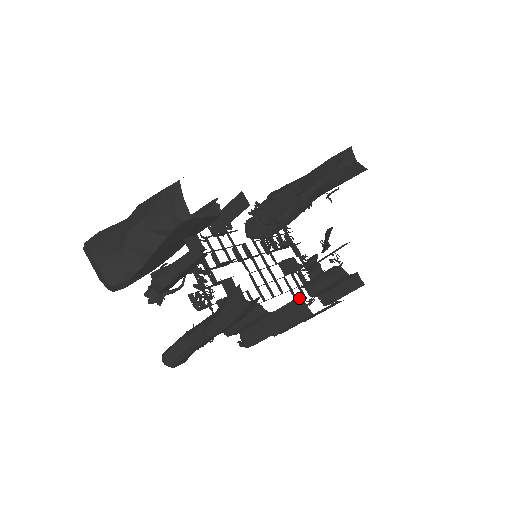
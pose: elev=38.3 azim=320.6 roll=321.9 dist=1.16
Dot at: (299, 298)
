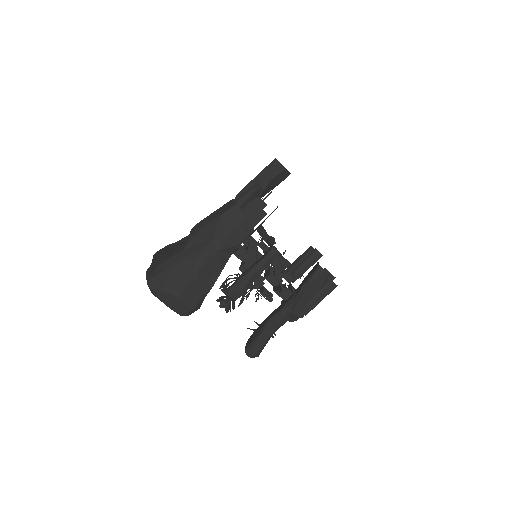
Dot at: occluded
